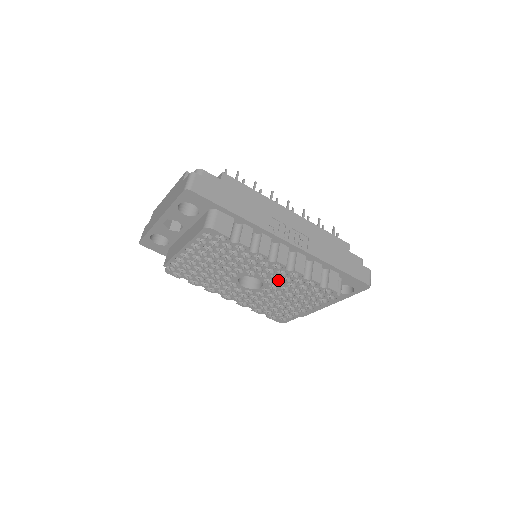
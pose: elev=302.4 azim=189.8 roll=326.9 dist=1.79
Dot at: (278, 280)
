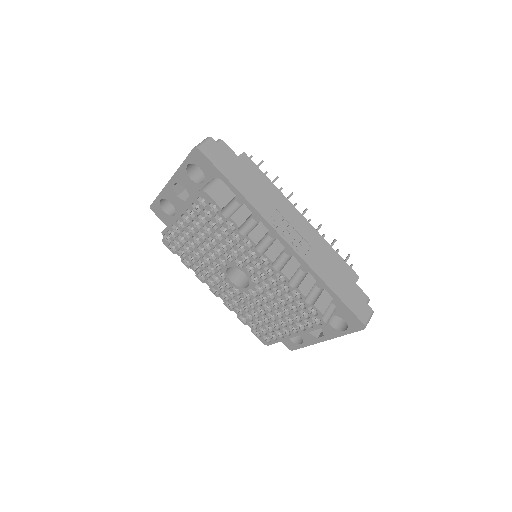
Dot at: (264, 281)
